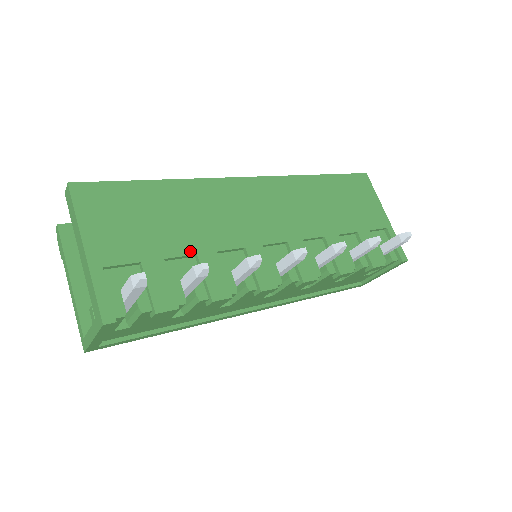
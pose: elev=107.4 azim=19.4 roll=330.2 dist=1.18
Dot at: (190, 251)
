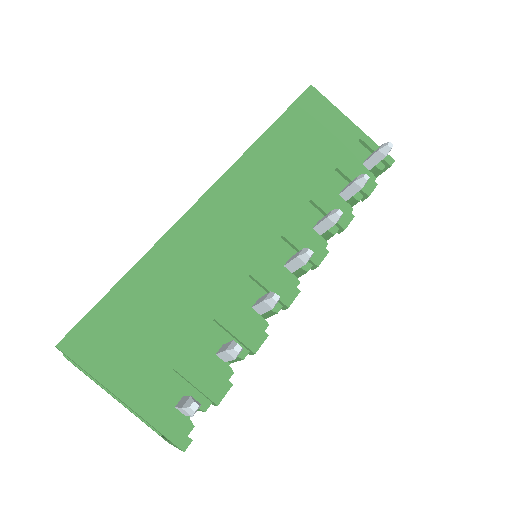
Dot at: (206, 321)
